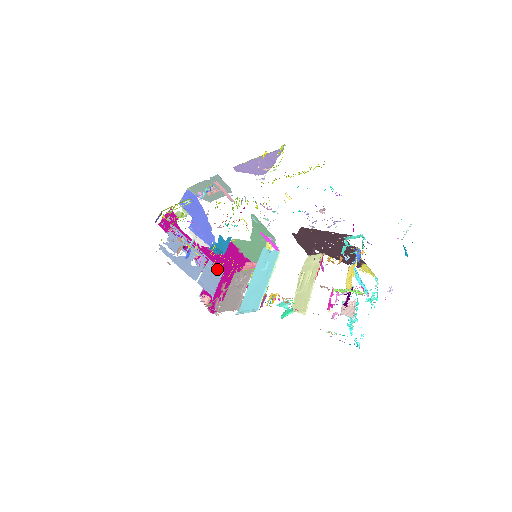
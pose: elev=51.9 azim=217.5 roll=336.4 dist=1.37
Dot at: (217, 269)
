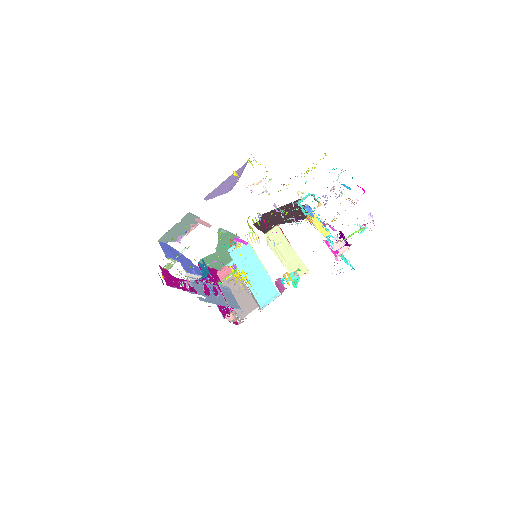
Dot at: (226, 288)
